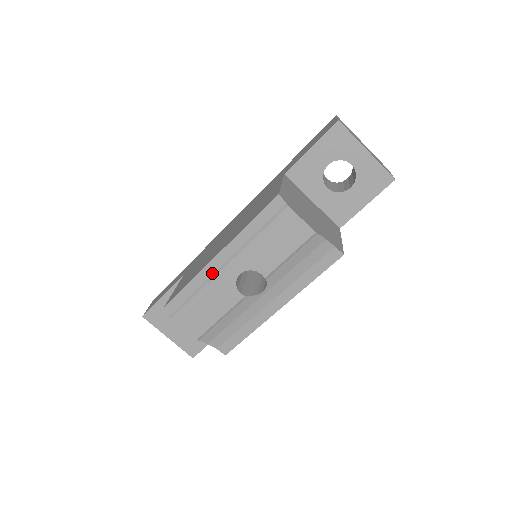
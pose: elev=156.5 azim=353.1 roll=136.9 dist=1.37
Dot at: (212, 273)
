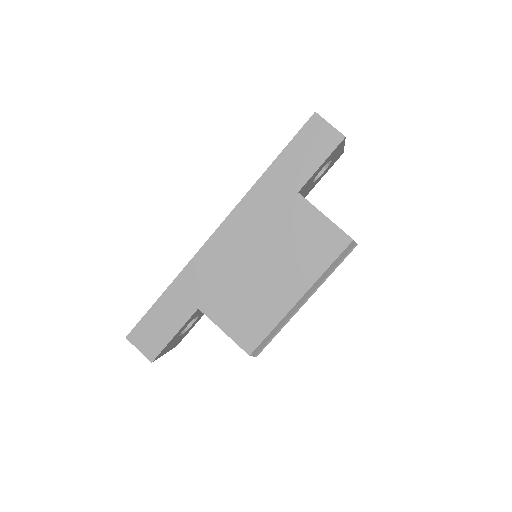
Dot at: (295, 312)
